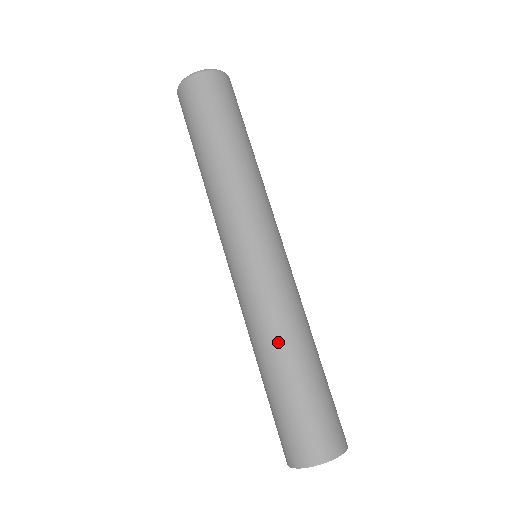
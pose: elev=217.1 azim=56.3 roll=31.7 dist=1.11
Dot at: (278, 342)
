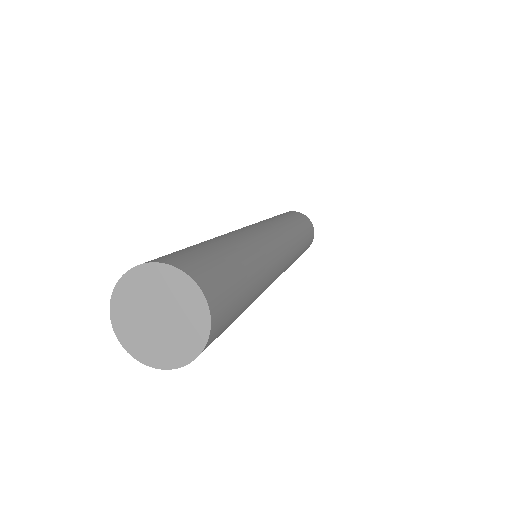
Dot at: occluded
